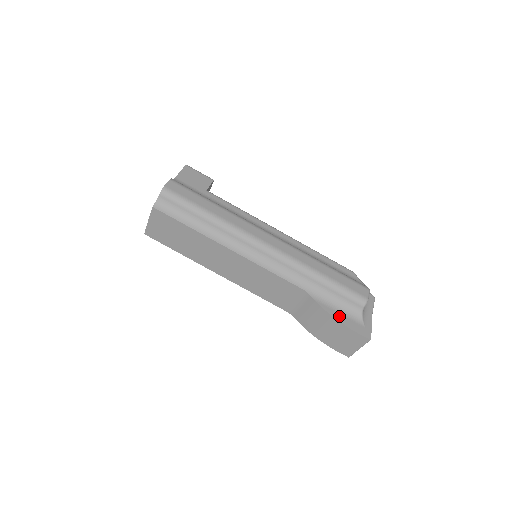
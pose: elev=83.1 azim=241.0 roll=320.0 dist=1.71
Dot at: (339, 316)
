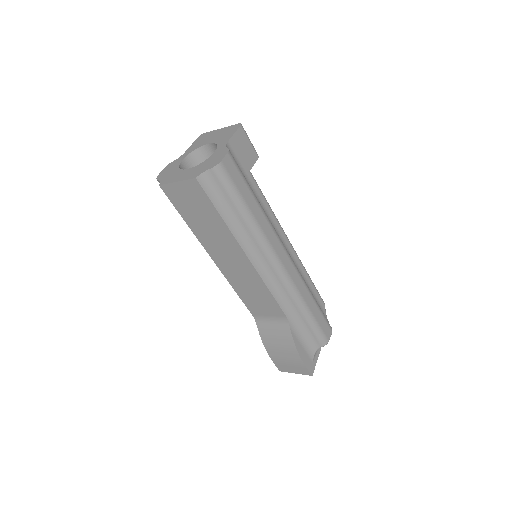
Dot at: (301, 349)
